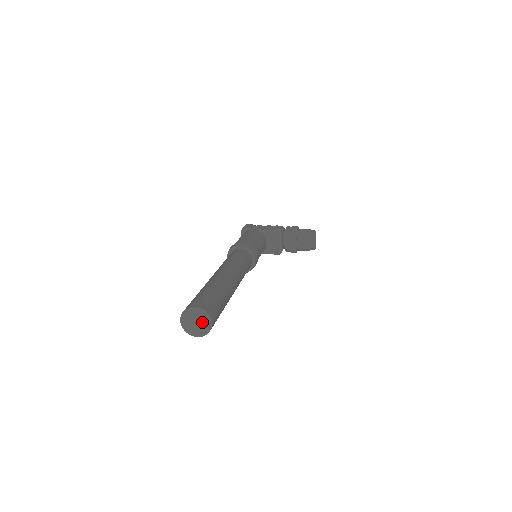
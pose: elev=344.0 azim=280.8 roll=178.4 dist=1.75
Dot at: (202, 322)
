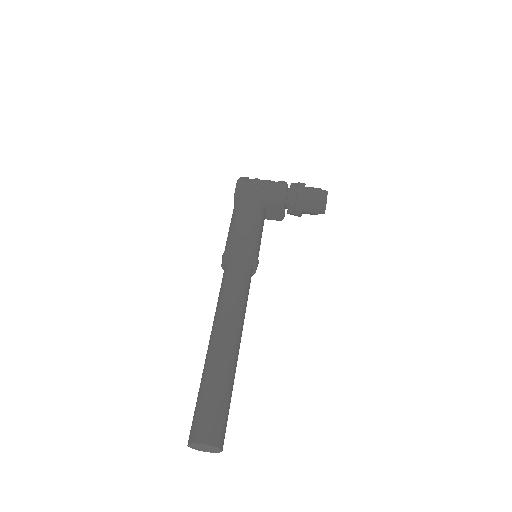
Dot at: (211, 449)
